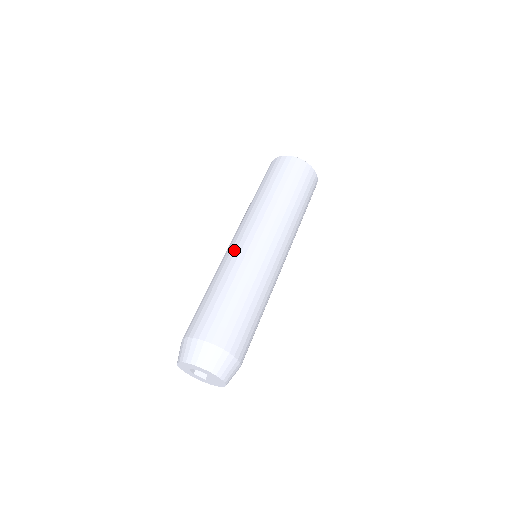
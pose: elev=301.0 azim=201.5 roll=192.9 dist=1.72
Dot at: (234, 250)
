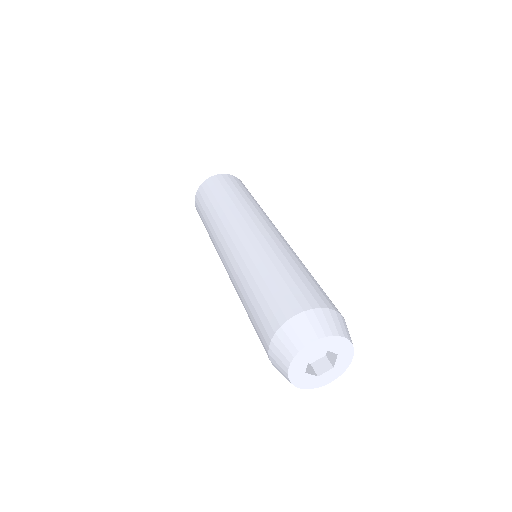
Dot at: (229, 264)
